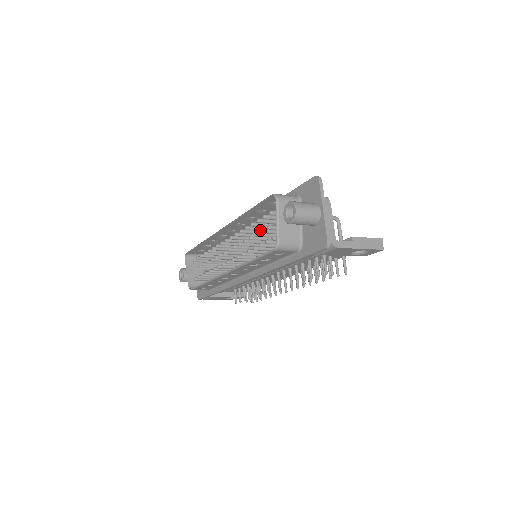
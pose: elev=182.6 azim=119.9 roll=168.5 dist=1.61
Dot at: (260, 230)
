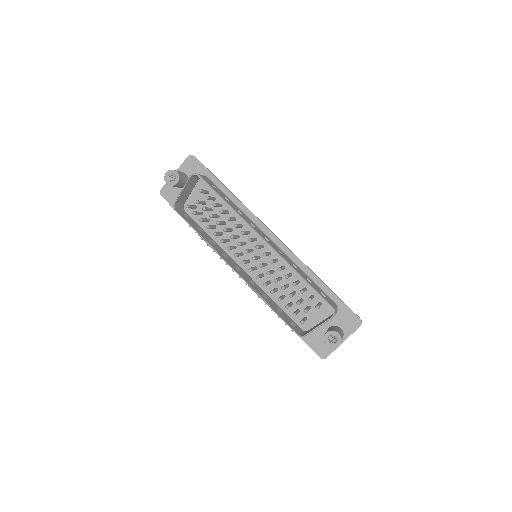
Dot at: occluded
